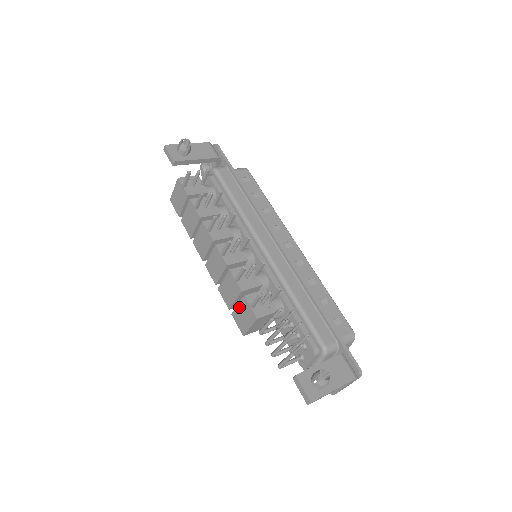
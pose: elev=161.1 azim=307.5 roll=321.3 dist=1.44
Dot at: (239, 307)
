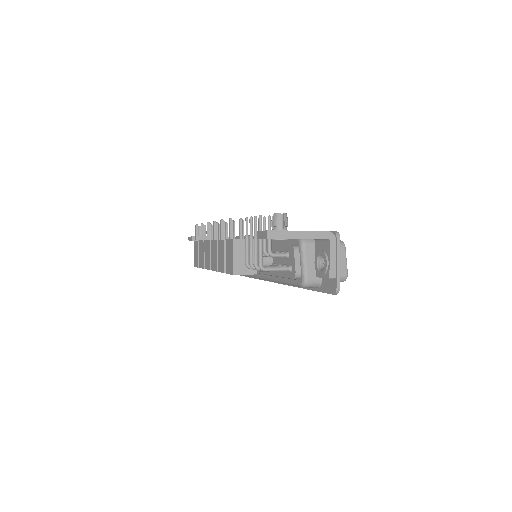
Dot at: (226, 255)
